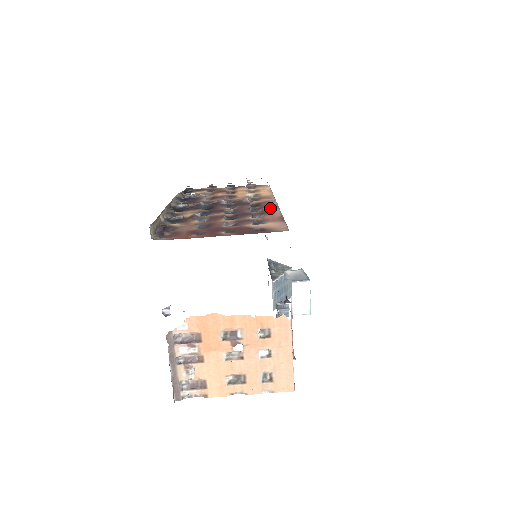
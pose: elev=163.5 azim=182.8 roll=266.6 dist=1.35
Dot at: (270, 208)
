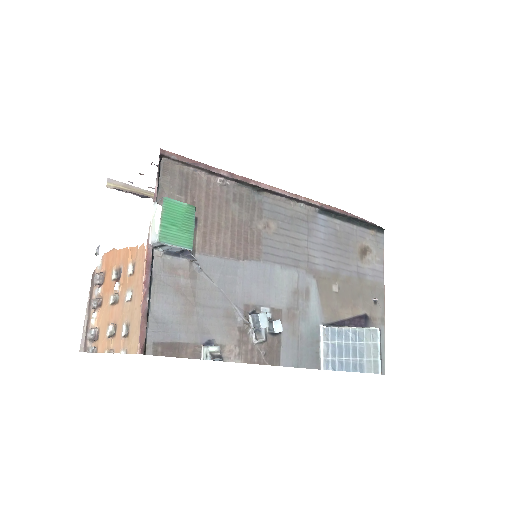
Dot at: occluded
